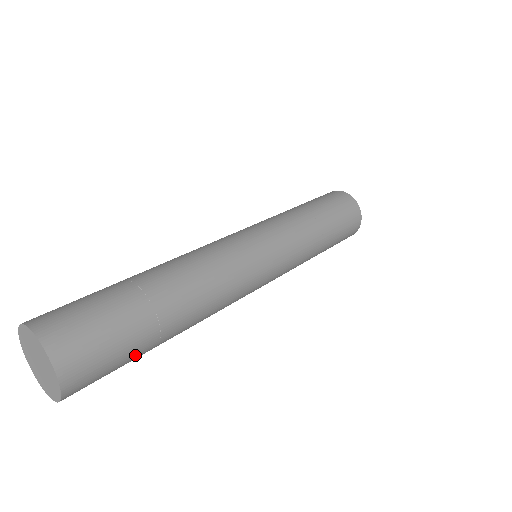
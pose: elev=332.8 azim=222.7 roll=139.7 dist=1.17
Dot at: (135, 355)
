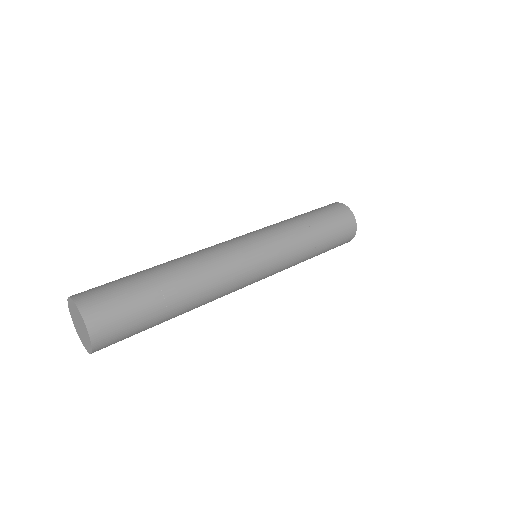
Dot at: (146, 329)
